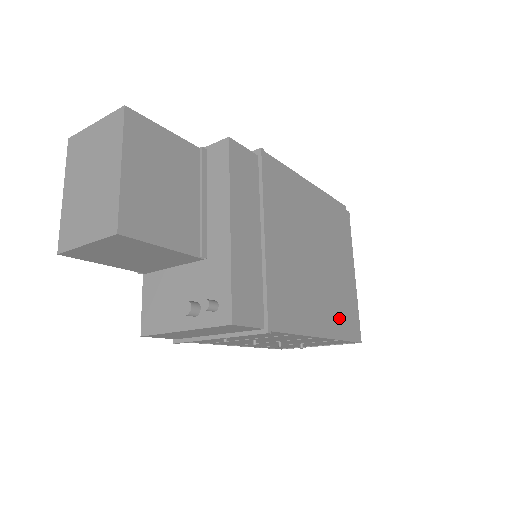
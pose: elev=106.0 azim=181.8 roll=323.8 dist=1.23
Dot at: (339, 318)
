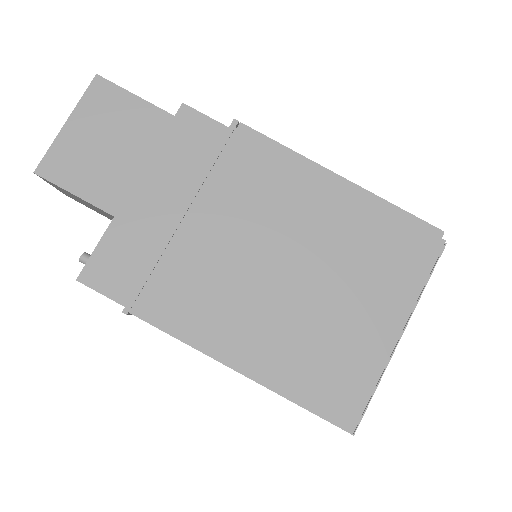
Dot at: (303, 370)
